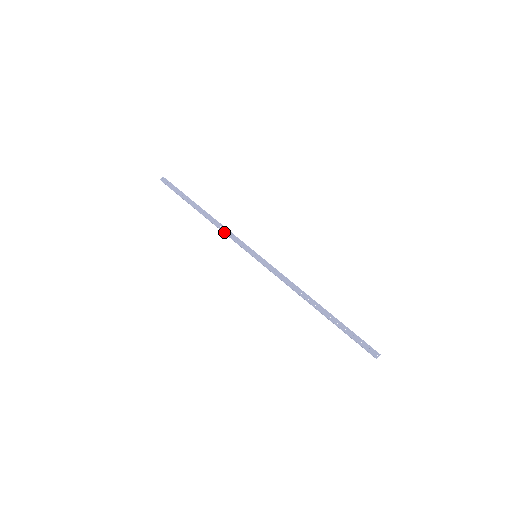
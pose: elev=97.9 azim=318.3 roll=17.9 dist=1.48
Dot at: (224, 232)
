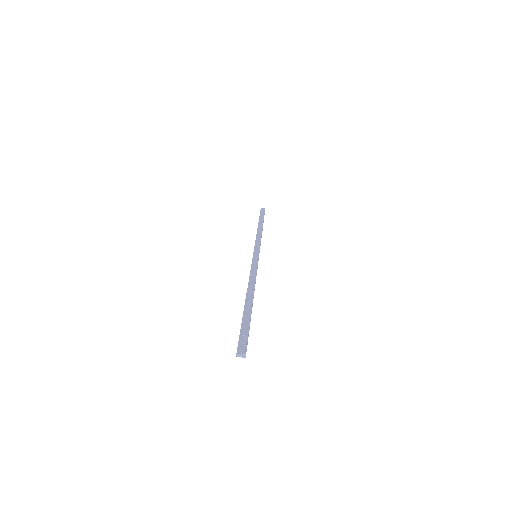
Dot at: (256, 238)
